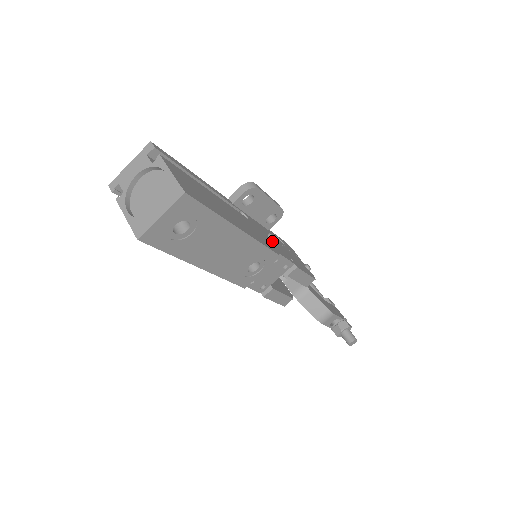
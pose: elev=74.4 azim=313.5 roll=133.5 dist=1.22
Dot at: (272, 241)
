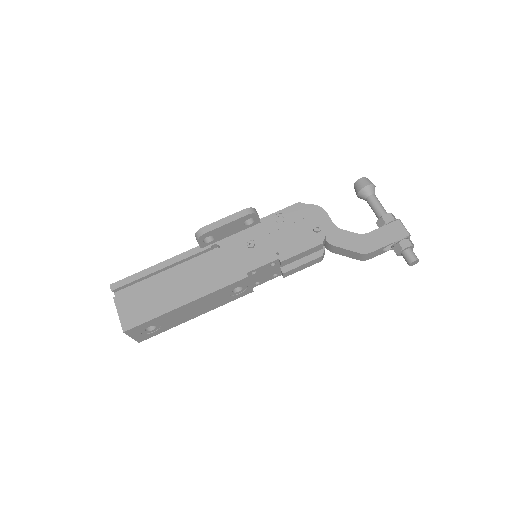
Dot at: (251, 250)
